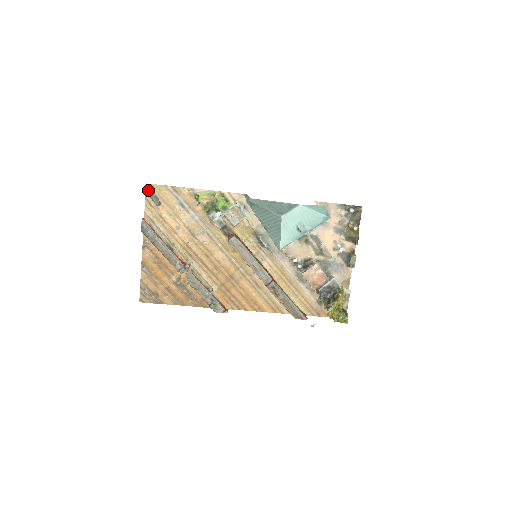
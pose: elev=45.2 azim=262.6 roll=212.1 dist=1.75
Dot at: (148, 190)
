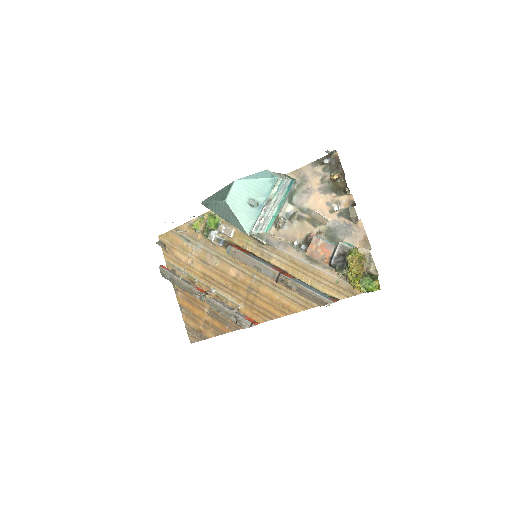
Dot at: occluded
